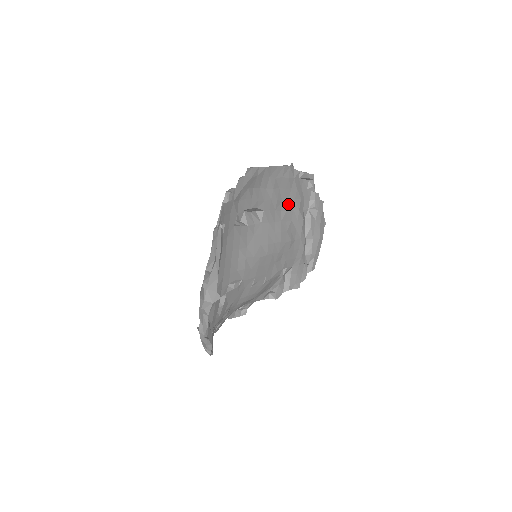
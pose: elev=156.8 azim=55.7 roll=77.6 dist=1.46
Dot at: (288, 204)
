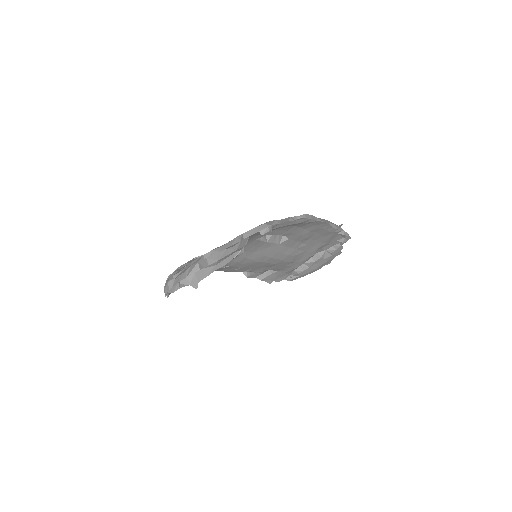
Dot at: (313, 242)
